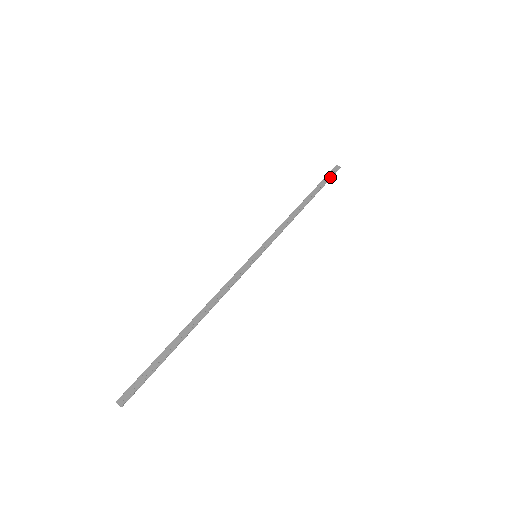
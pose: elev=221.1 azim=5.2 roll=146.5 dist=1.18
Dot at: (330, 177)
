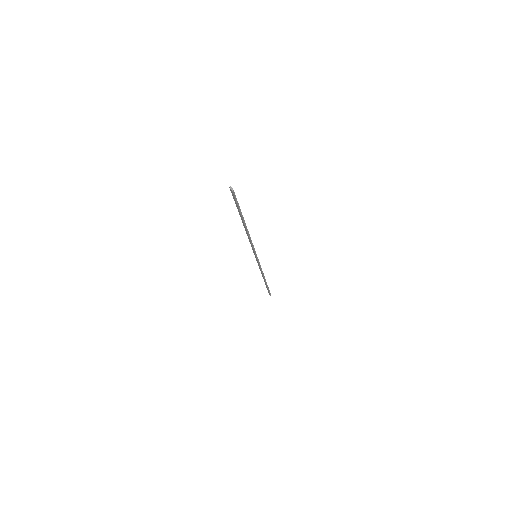
Dot at: (269, 290)
